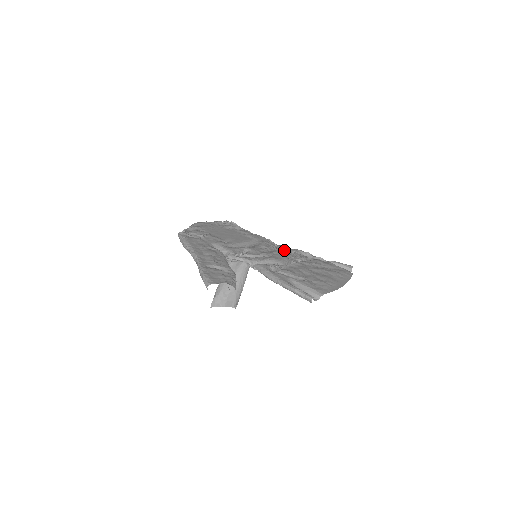
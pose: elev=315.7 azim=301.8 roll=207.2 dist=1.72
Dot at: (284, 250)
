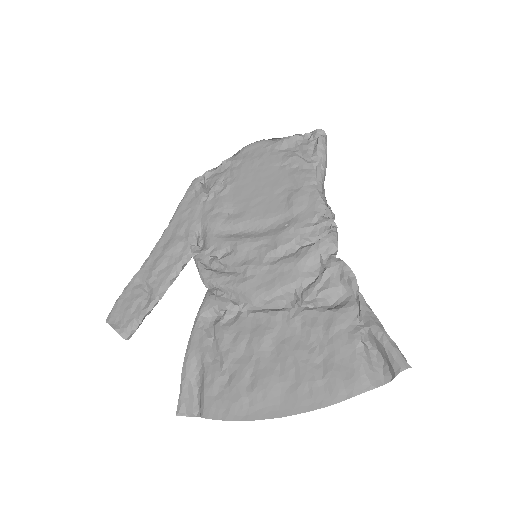
Dot at: (303, 261)
